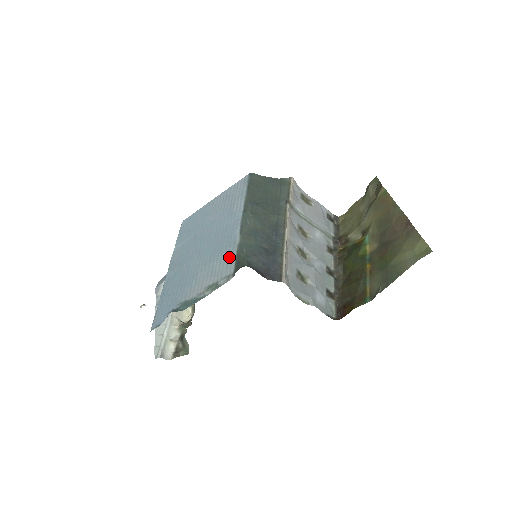
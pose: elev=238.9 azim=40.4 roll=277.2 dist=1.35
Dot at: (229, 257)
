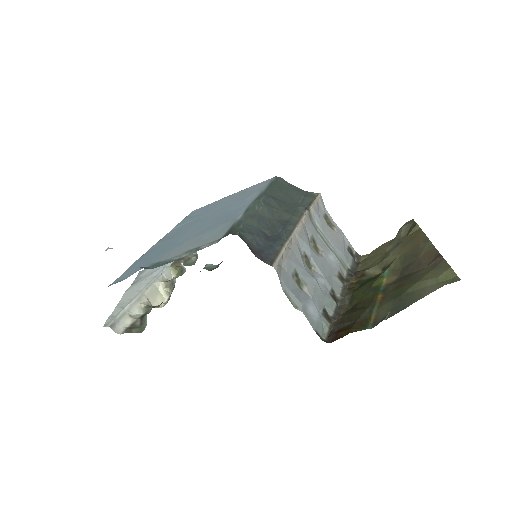
Dot at: (223, 229)
